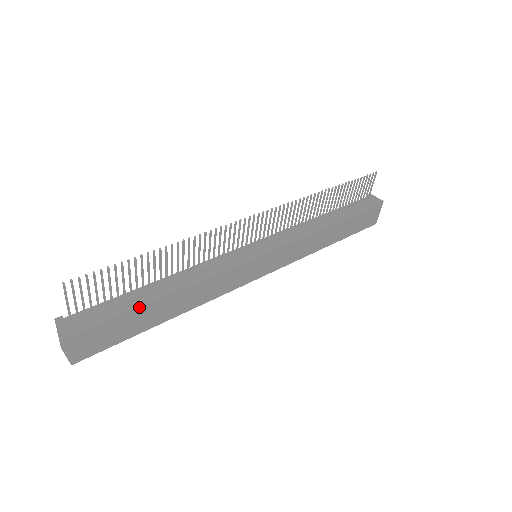
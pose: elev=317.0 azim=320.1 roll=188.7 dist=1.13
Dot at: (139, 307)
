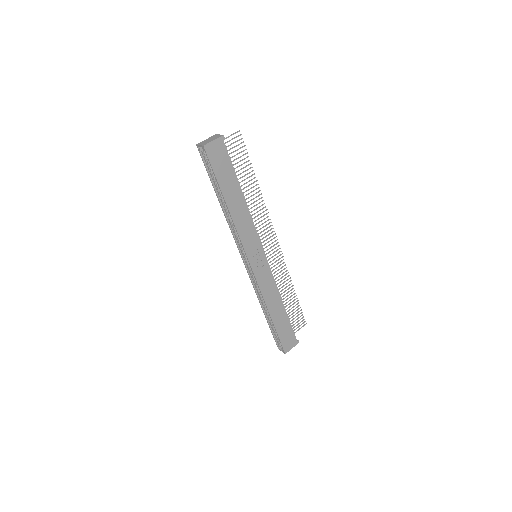
Dot at: (236, 176)
